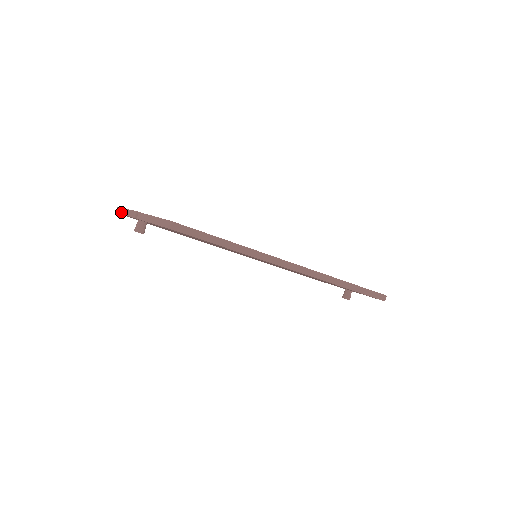
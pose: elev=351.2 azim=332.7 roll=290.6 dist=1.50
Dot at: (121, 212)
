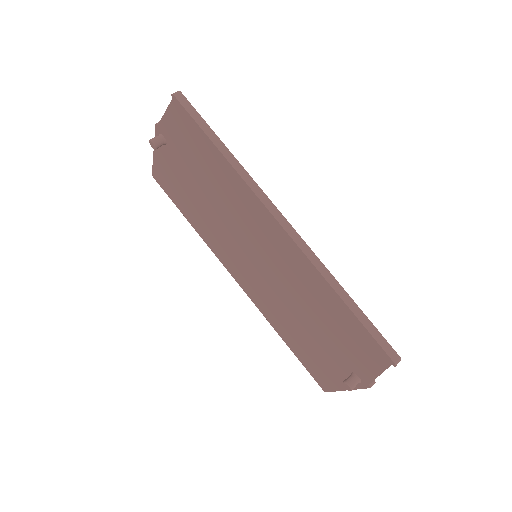
Dot at: (154, 157)
